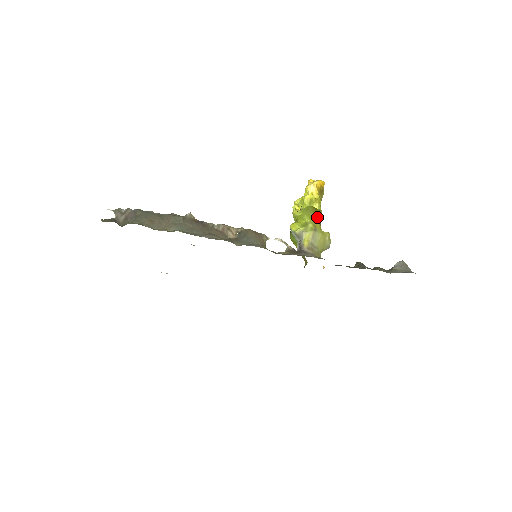
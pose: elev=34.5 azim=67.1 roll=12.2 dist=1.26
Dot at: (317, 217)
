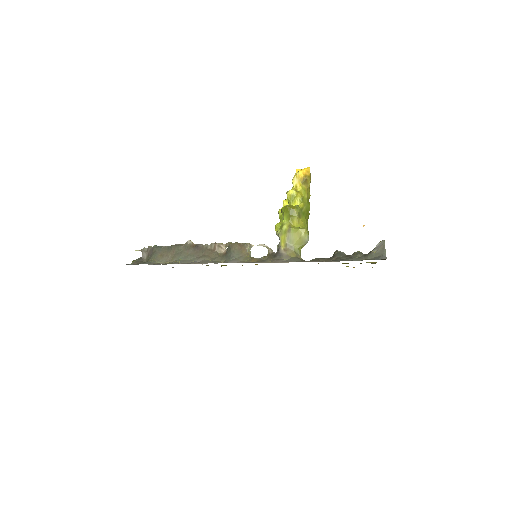
Dot at: (294, 215)
